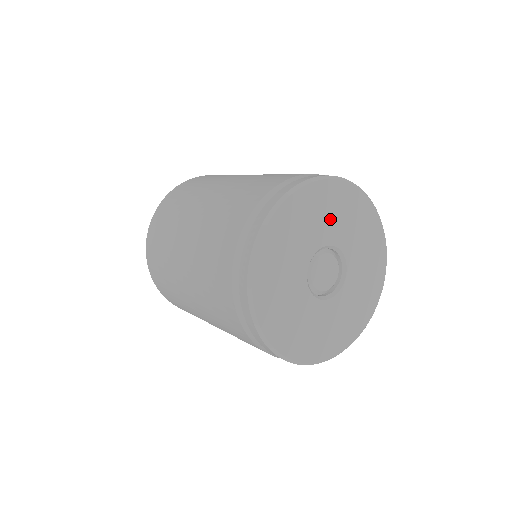
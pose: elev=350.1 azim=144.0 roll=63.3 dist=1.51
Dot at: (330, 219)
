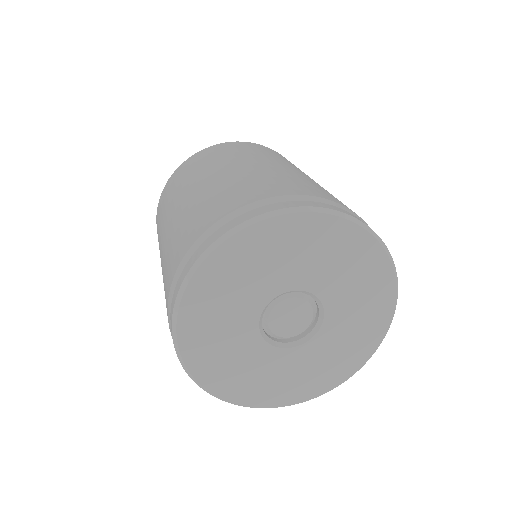
Dot at: (343, 276)
